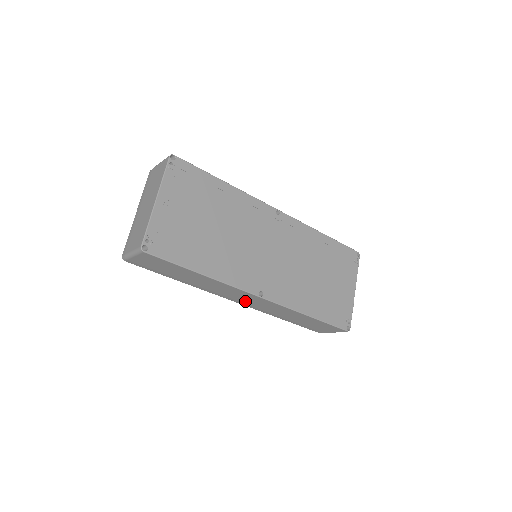
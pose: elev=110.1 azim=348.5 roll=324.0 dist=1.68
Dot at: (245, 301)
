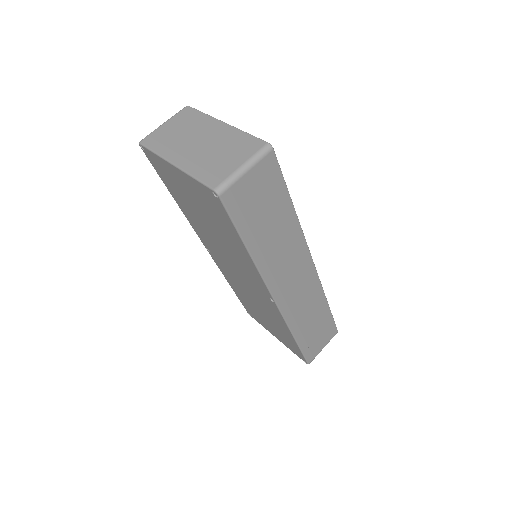
Dot at: (290, 290)
